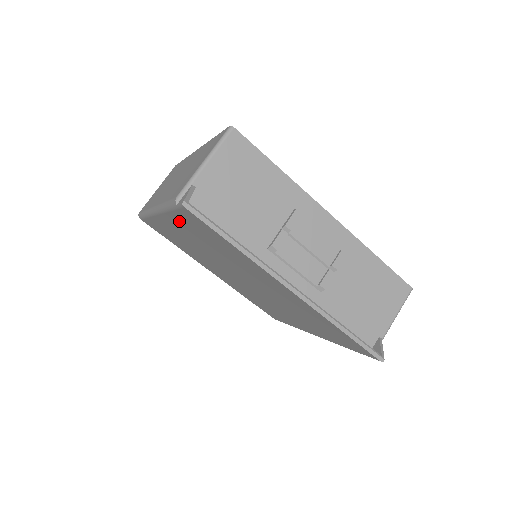
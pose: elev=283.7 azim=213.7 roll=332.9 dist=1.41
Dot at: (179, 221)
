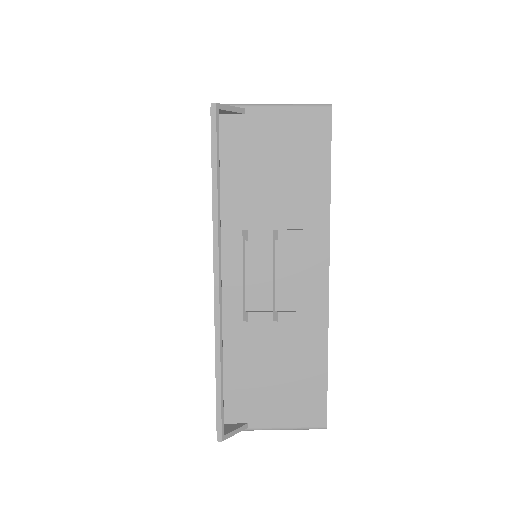
Dot at: occluded
